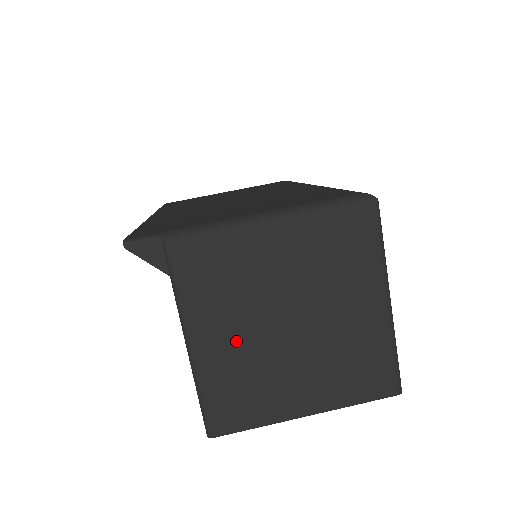
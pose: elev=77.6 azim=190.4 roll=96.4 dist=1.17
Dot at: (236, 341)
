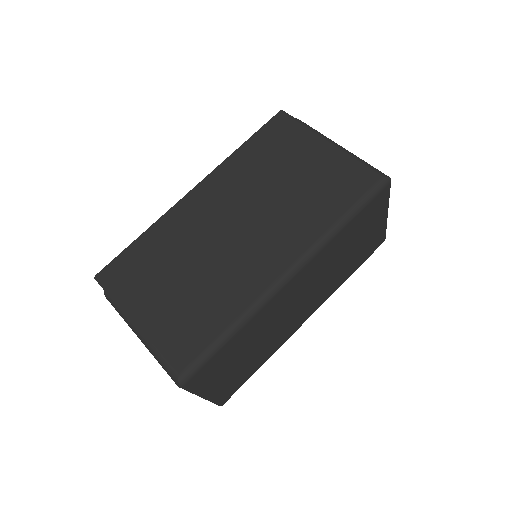
Dot at: occluded
